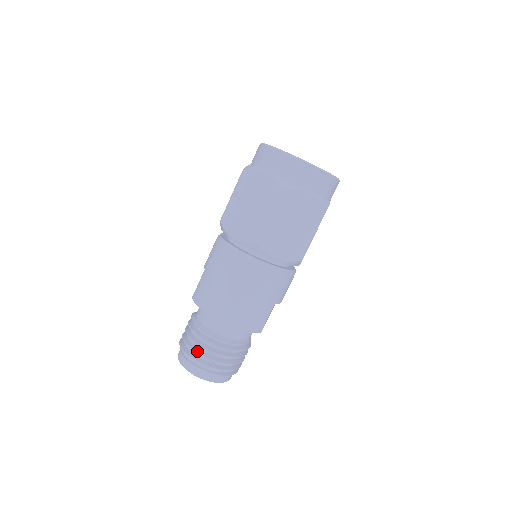
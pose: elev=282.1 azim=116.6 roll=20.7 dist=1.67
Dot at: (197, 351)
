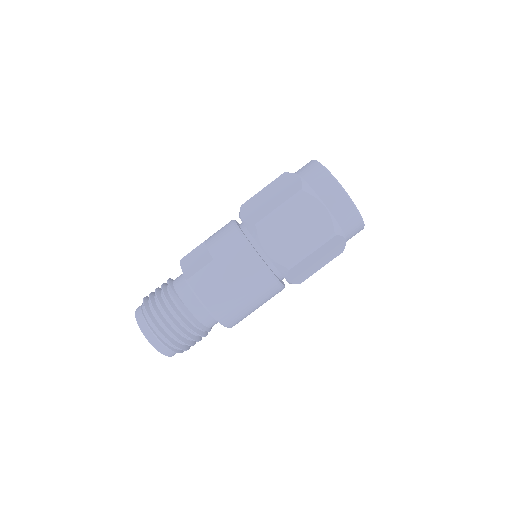
Dot at: (173, 332)
